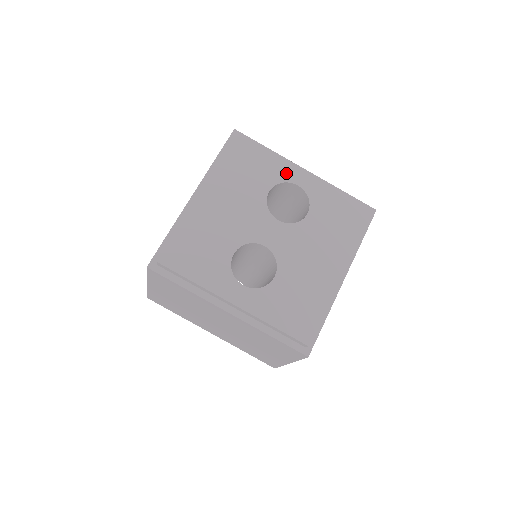
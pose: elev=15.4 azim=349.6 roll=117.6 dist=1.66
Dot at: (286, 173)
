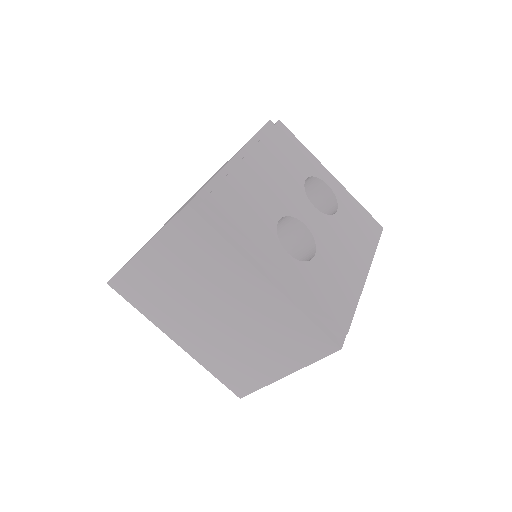
Dot at: (318, 171)
